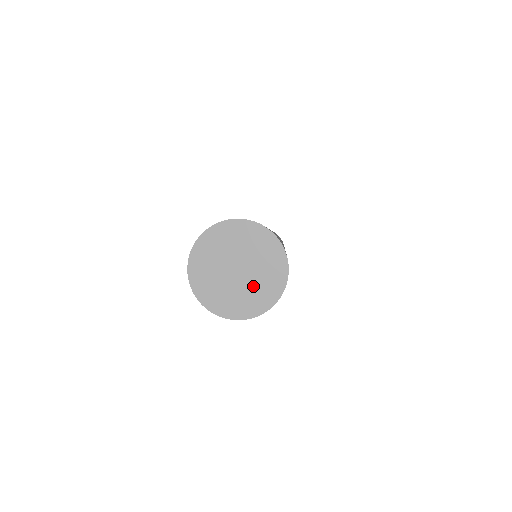
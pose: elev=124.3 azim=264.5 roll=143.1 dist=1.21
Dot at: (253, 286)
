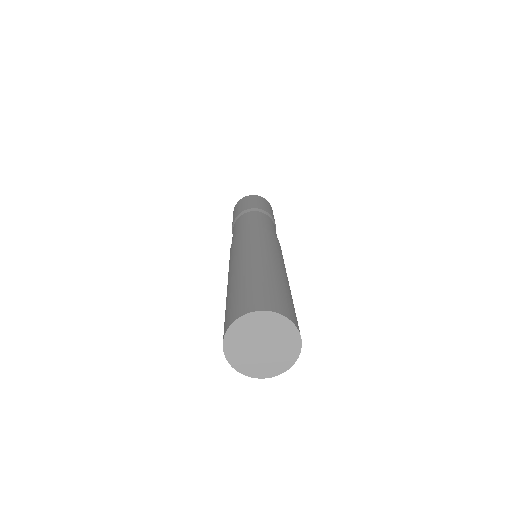
Dot at: (276, 355)
